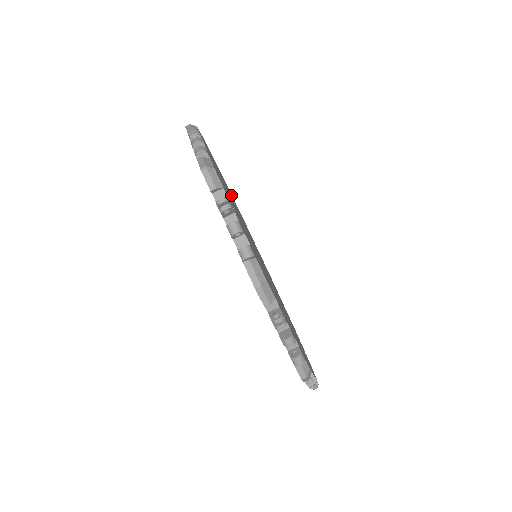
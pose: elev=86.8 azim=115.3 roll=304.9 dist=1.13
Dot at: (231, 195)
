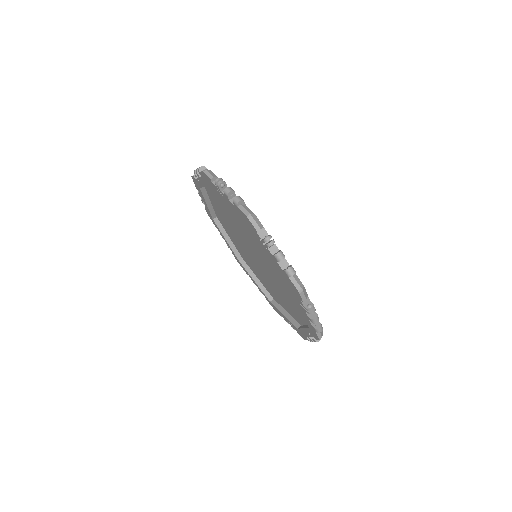
Dot at: occluded
